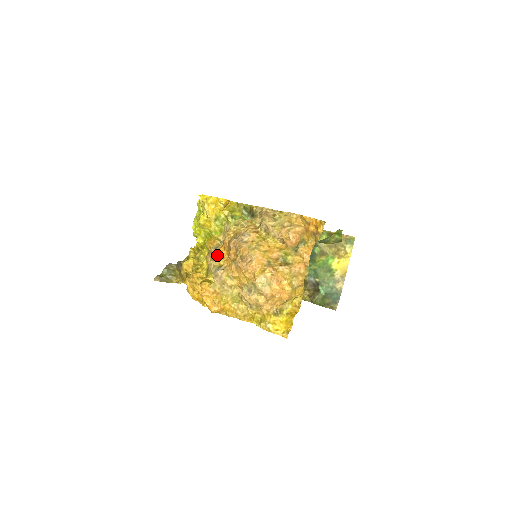
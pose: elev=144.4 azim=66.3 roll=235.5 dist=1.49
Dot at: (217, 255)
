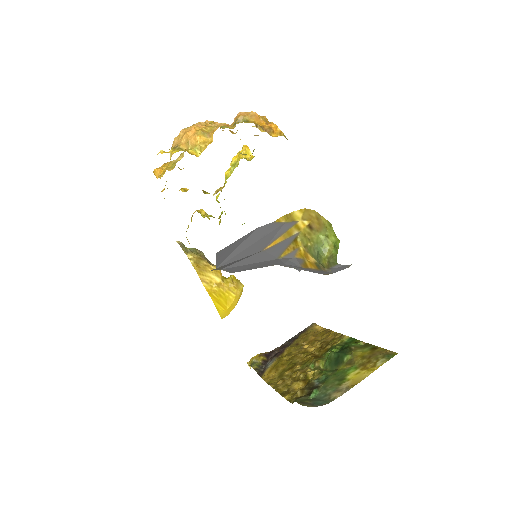
Dot at: occluded
